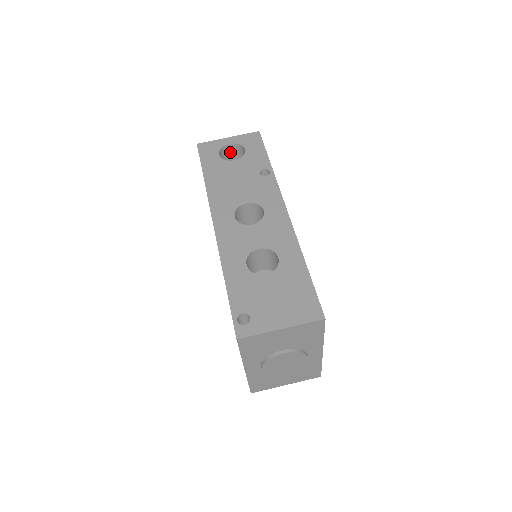
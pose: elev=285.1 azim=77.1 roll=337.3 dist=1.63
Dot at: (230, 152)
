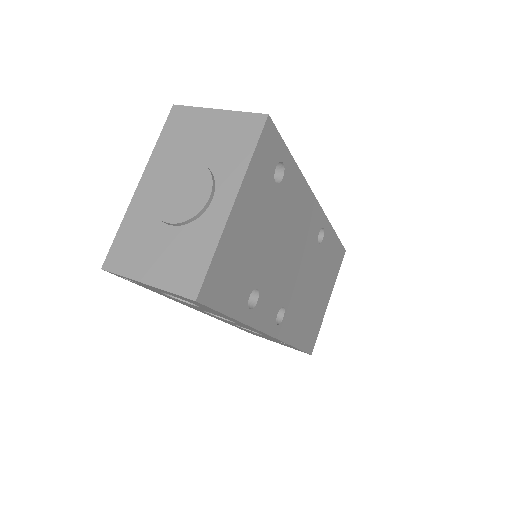
Dot at: occluded
